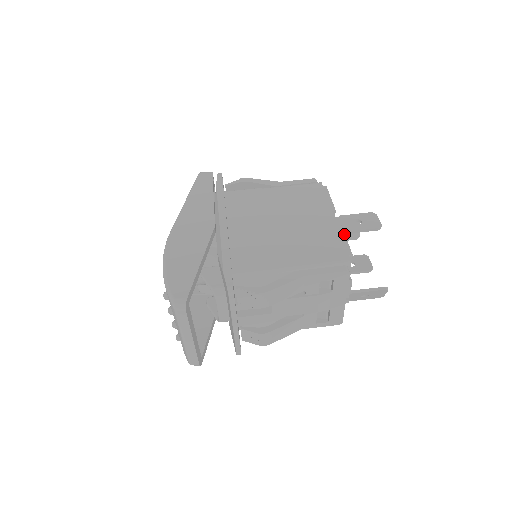
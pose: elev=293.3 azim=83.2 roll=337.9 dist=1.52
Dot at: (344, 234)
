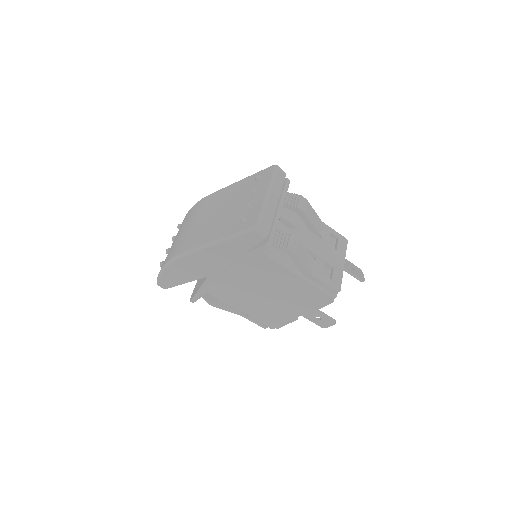
Dot at: occluded
